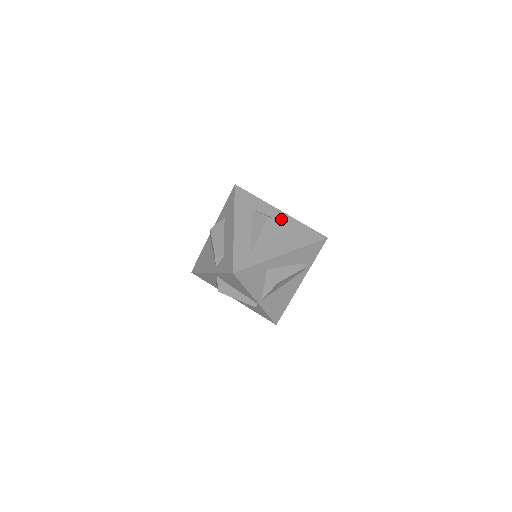
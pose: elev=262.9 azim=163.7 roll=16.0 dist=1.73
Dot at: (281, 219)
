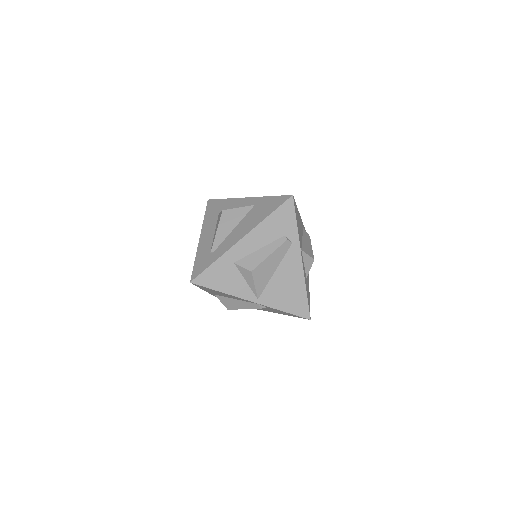
Dot at: (245, 205)
